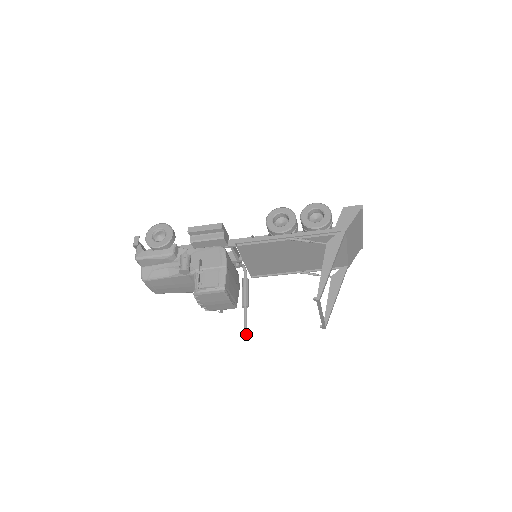
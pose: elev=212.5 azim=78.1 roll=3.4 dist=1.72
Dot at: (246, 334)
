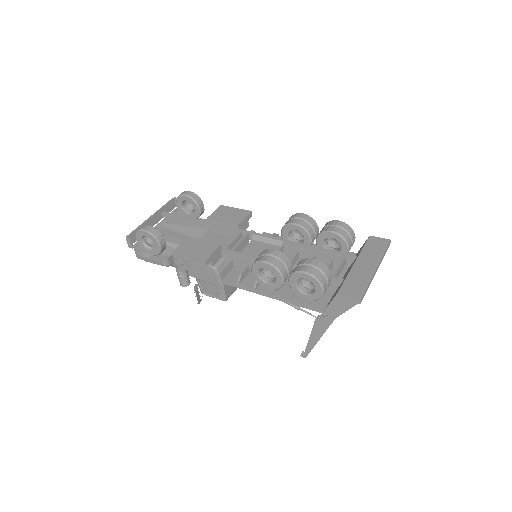
Dot at: occluded
